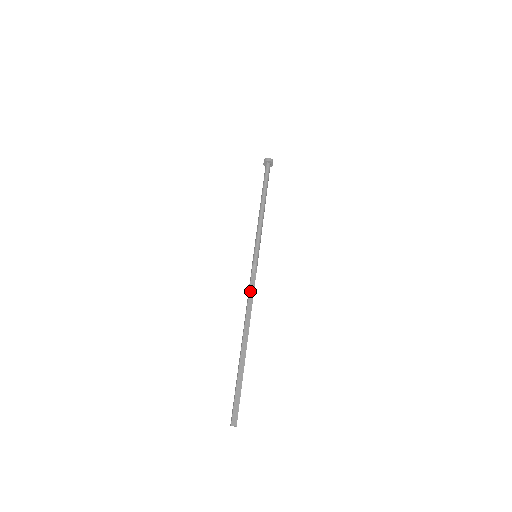
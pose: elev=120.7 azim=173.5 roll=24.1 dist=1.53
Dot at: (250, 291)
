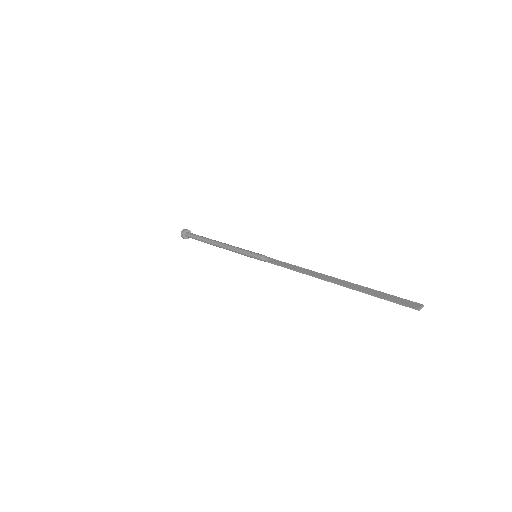
Dot at: (285, 266)
